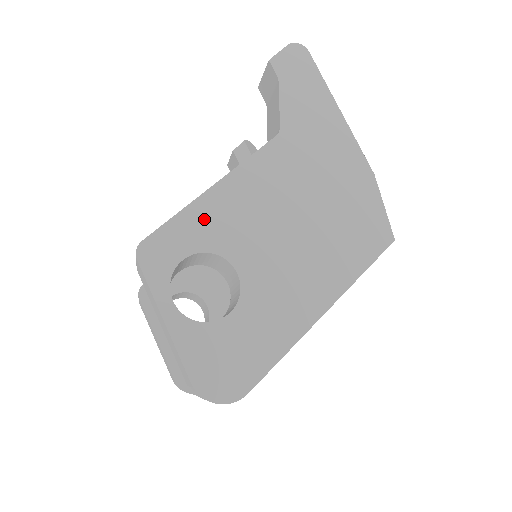
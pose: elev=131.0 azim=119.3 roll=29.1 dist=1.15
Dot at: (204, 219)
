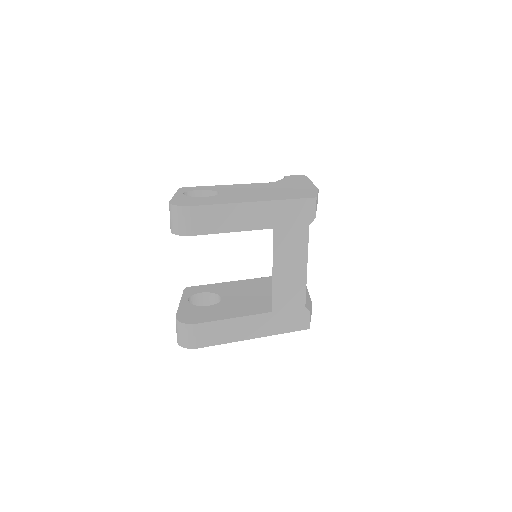
Dot at: (217, 187)
